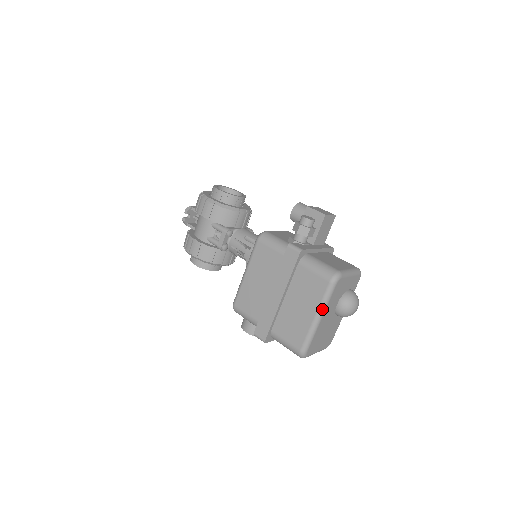
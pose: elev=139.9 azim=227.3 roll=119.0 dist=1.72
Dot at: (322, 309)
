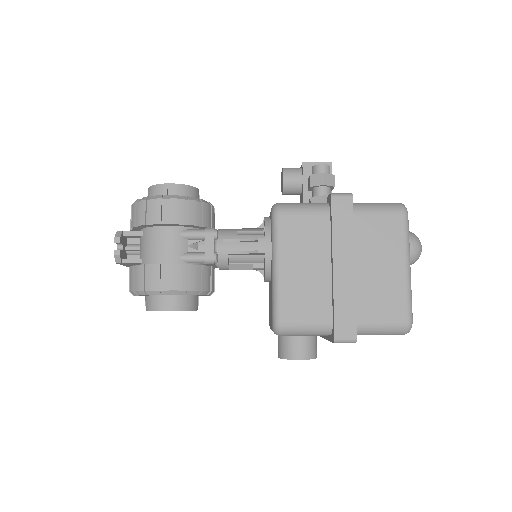
Dot at: (409, 252)
